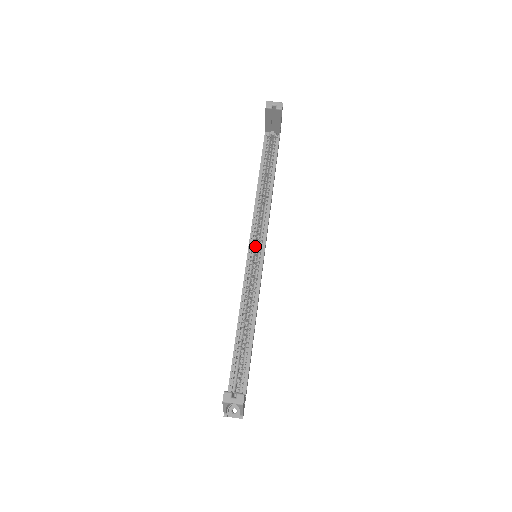
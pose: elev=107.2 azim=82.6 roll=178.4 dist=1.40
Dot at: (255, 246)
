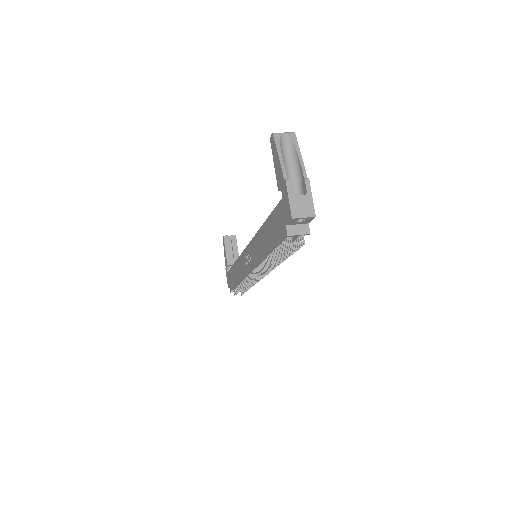
Dot at: occluded
